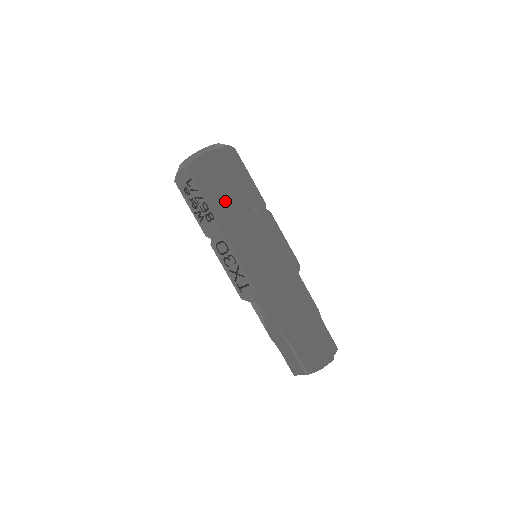
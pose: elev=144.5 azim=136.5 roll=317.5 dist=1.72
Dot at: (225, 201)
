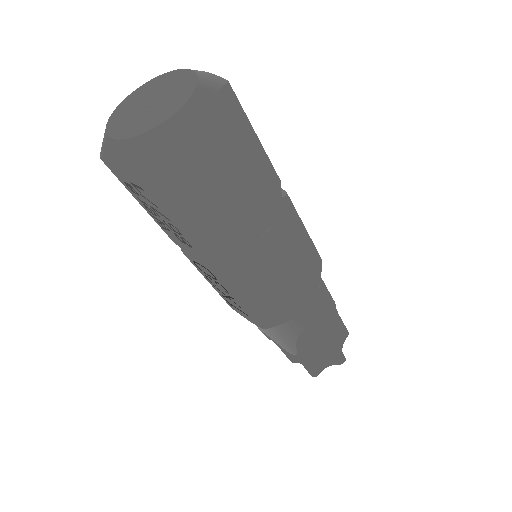
Dot at: (214, 226)
